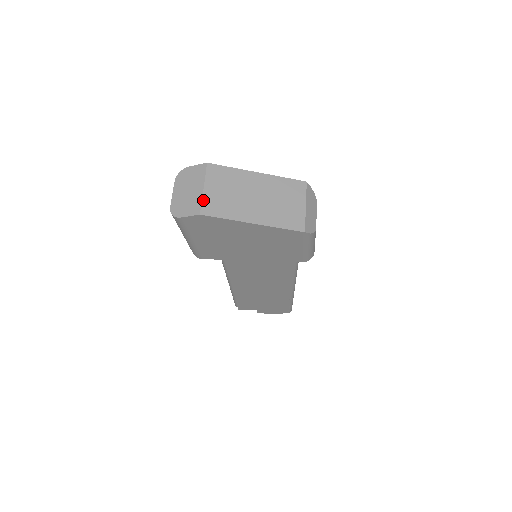
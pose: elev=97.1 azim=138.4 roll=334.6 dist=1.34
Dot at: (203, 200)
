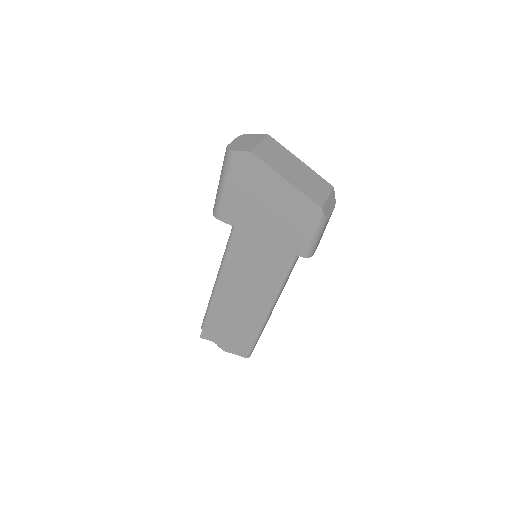
Dot at: (257, 147)
